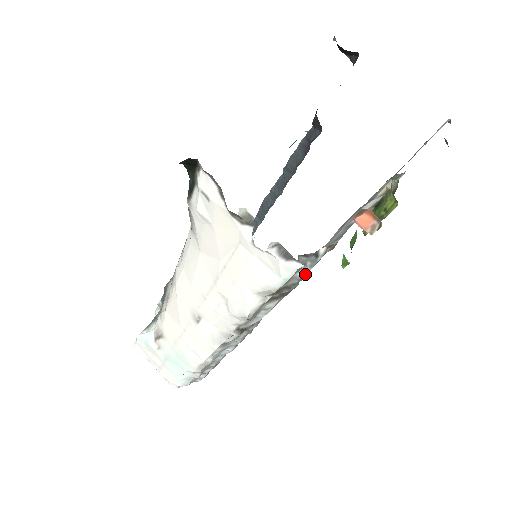
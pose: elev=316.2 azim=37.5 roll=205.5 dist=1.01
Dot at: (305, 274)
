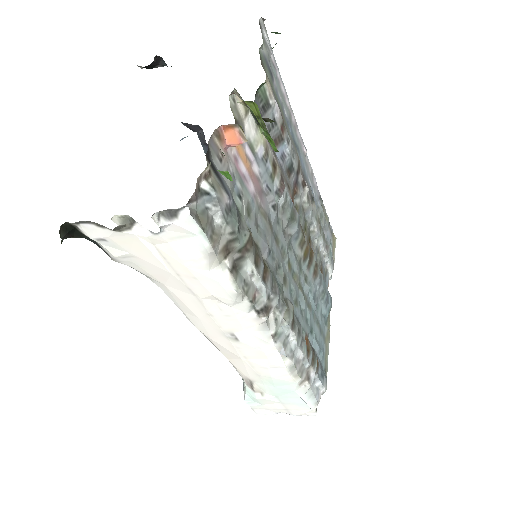
Dot at: (231, 218)
